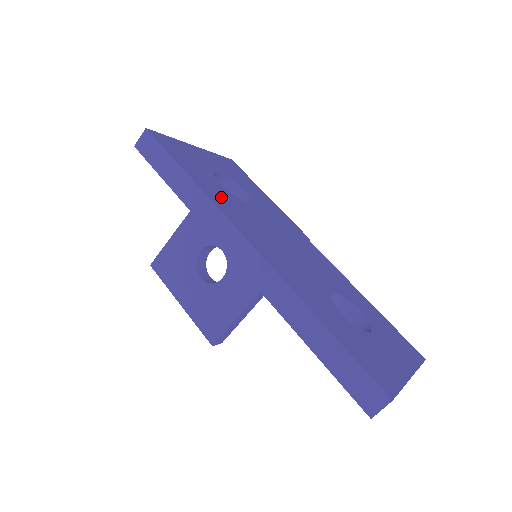
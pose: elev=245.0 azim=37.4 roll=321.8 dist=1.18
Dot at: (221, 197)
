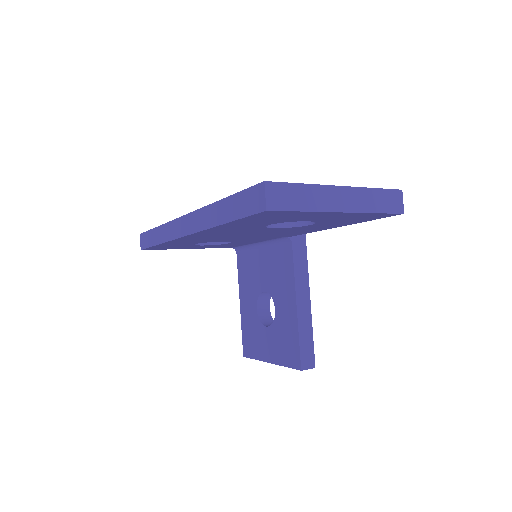
Dot at: occluded
